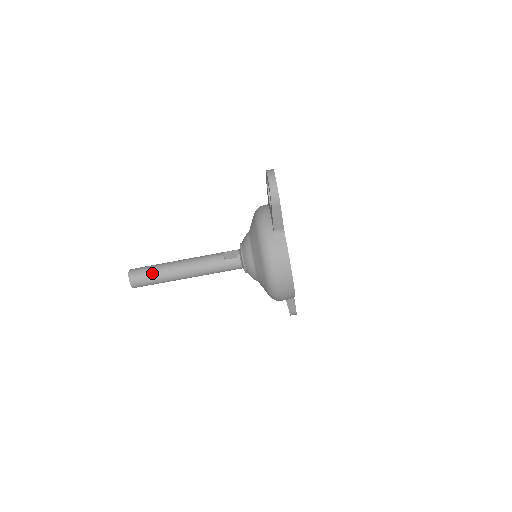
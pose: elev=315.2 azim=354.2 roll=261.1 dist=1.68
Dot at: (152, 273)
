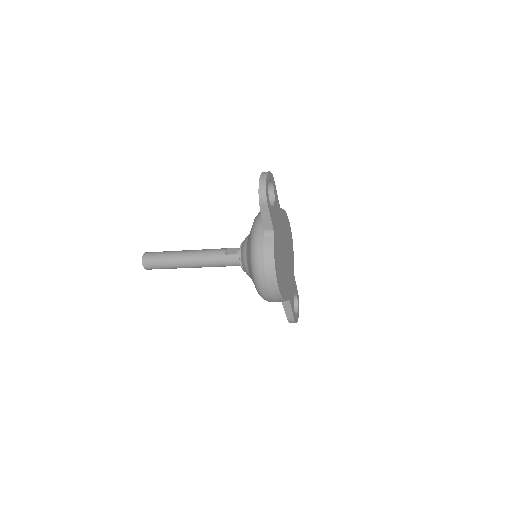
Dot at: (162, 258)
